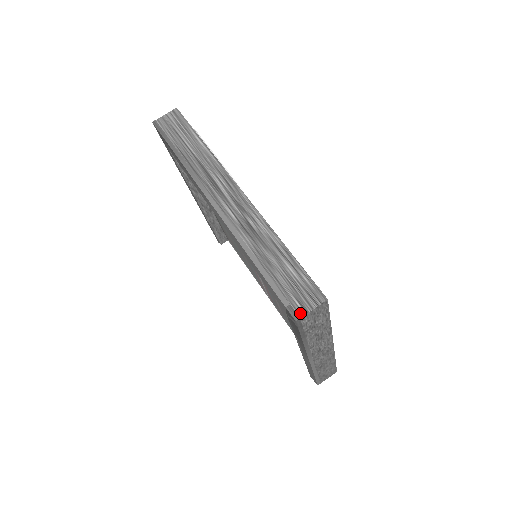
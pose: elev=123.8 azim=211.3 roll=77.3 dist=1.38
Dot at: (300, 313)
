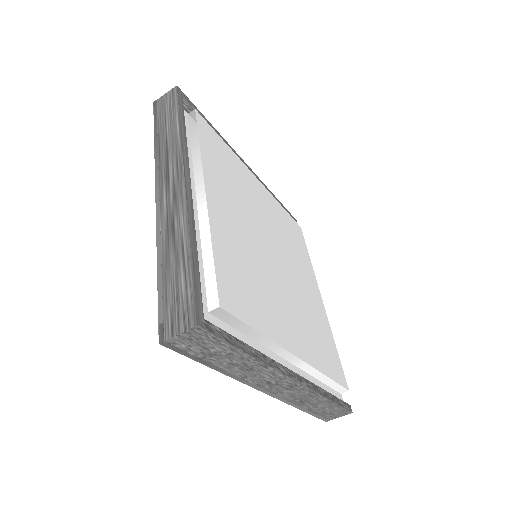
Dot at: (166, 335)
